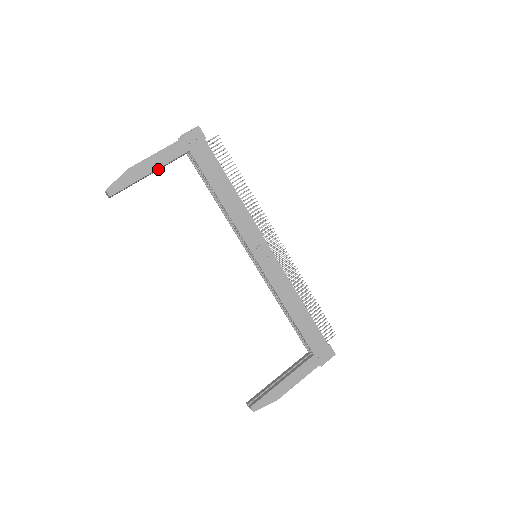
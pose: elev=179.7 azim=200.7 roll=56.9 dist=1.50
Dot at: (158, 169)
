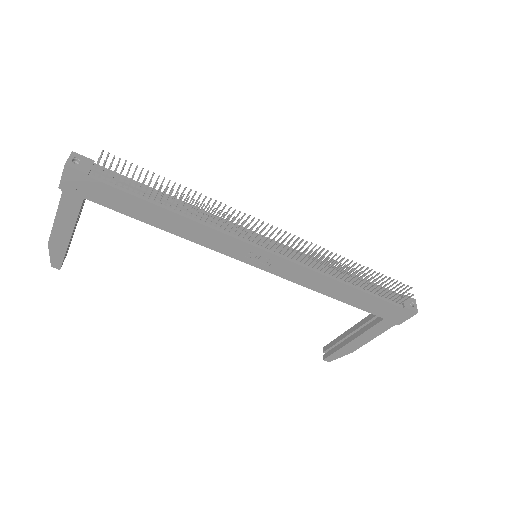
Dot at: (77, 221)
